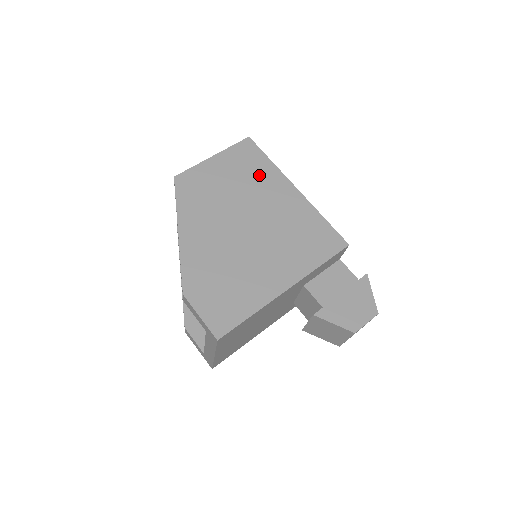
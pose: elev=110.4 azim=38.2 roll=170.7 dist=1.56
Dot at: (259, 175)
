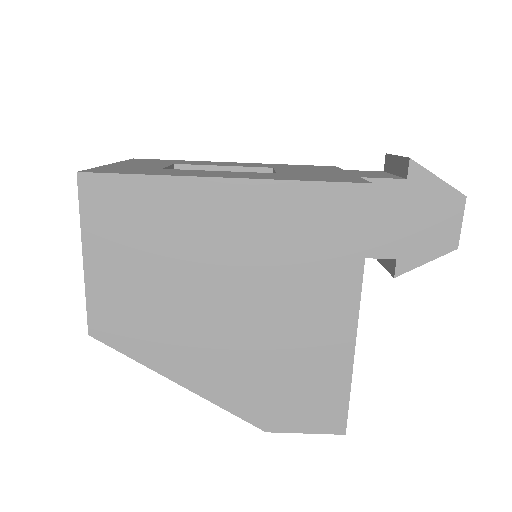
Dot at: (162, 217)
